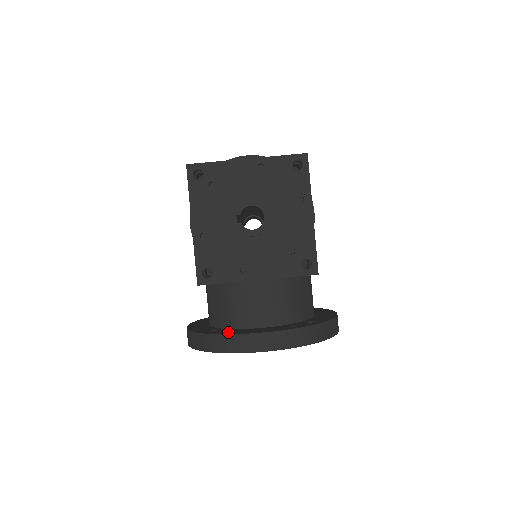
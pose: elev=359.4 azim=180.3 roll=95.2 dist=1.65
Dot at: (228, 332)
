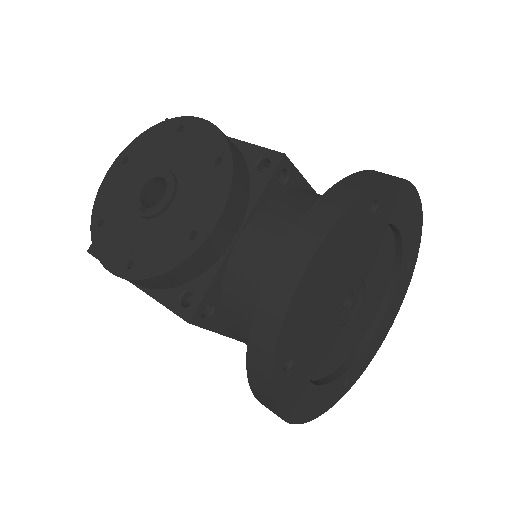
Dot at: occluded
